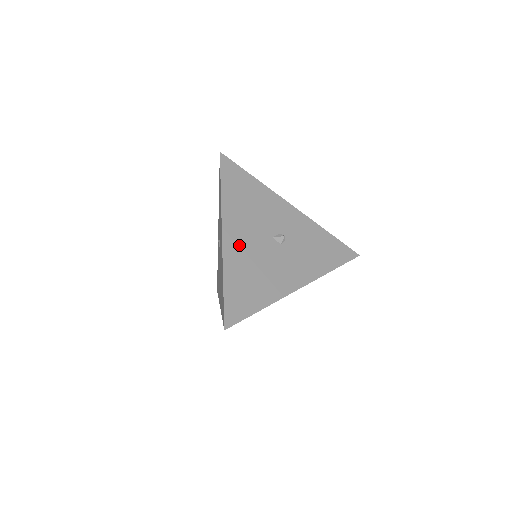
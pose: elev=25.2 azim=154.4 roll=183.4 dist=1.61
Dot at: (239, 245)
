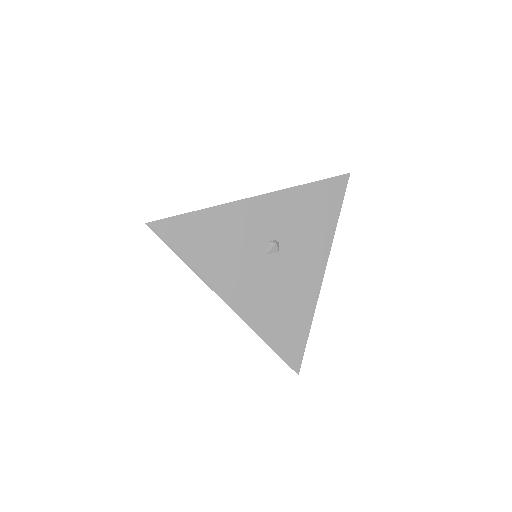
Dot at: (248, 297)
